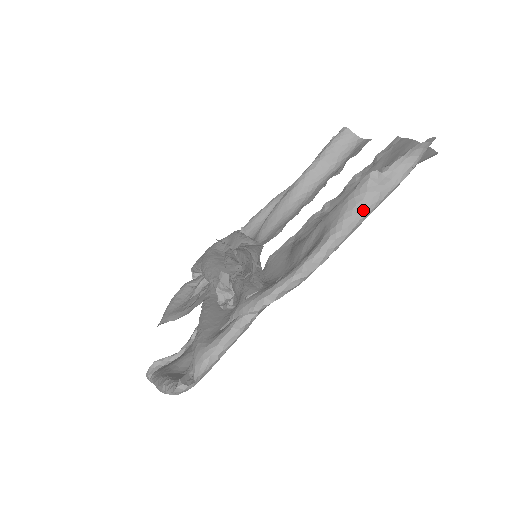
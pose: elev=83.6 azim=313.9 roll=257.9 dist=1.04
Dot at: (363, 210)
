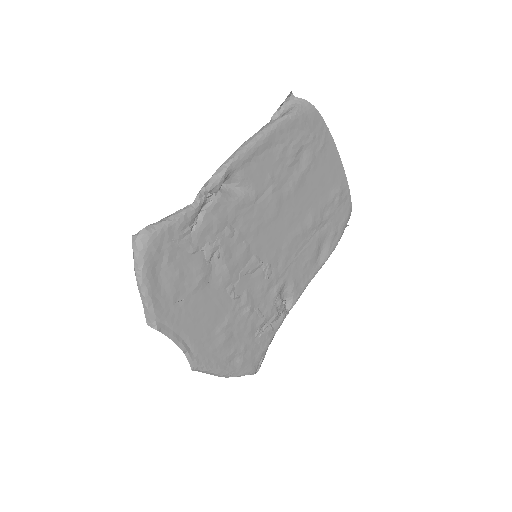
Dot at: (261, 130)
